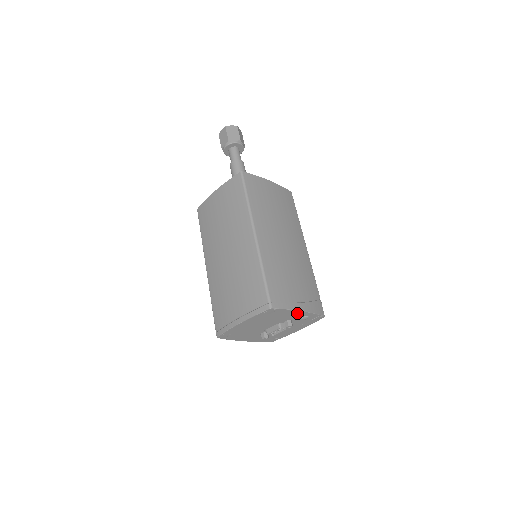
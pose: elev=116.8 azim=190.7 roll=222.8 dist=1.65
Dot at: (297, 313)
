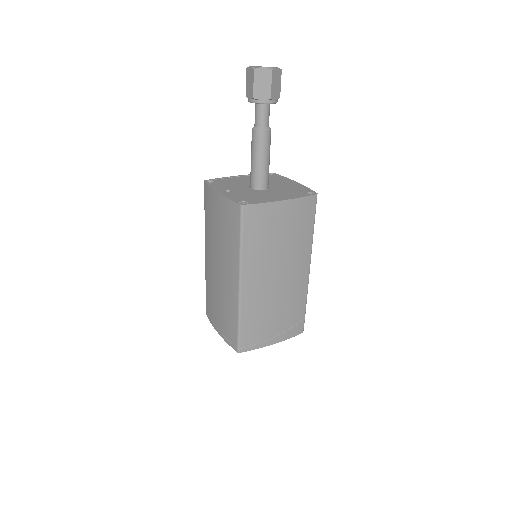
Dot at: occluded
